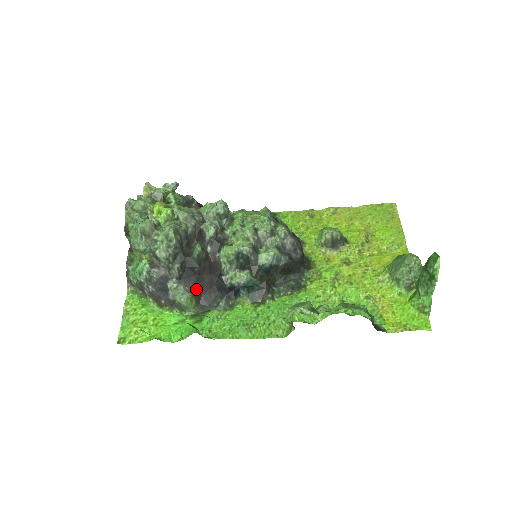
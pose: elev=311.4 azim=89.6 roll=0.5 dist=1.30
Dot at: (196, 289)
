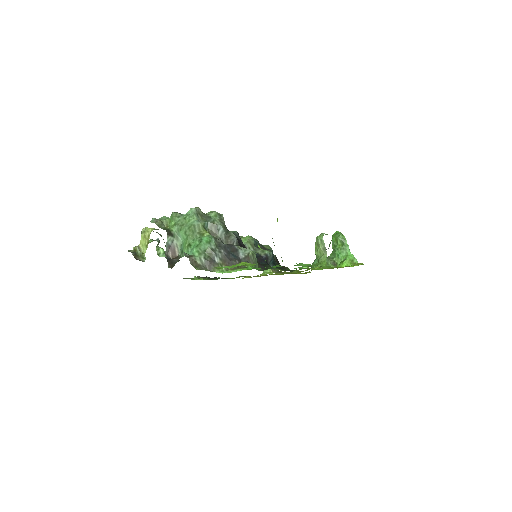
Dot at: occluded
